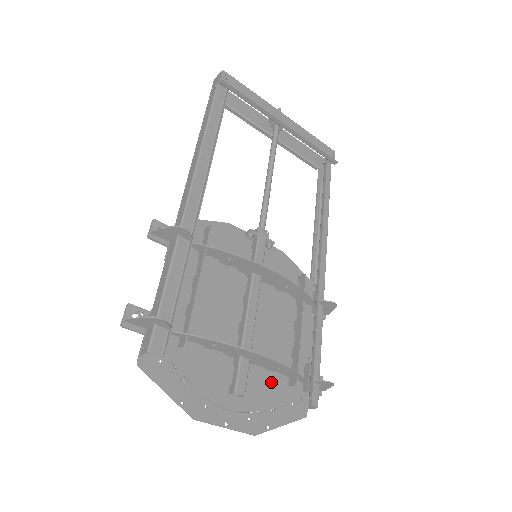
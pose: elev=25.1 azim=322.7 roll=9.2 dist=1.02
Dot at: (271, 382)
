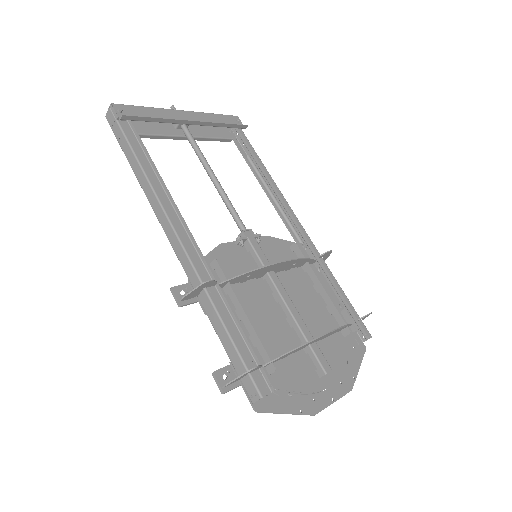
Dot at: (334, 344)
